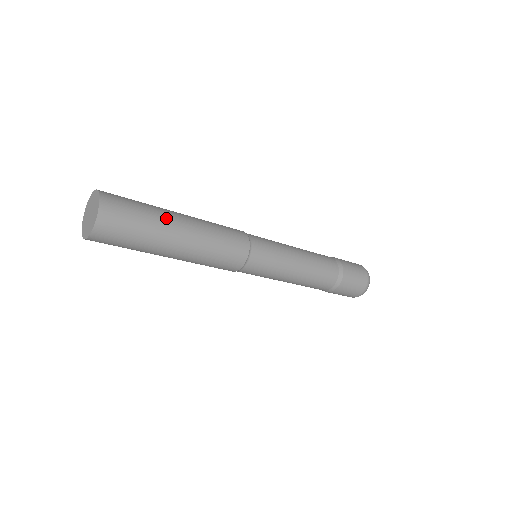
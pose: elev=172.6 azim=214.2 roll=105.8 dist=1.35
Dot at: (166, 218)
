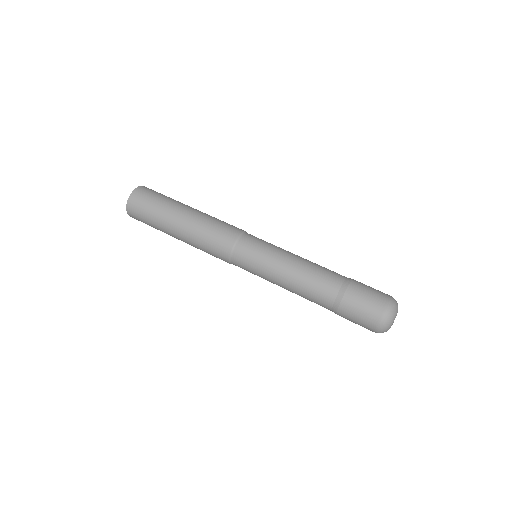
Dot at: (175, 205)
